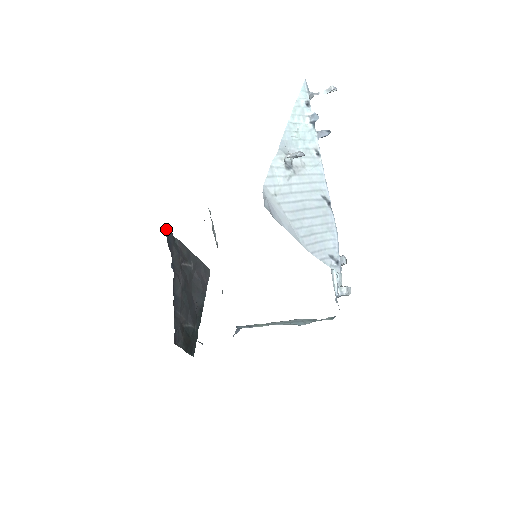
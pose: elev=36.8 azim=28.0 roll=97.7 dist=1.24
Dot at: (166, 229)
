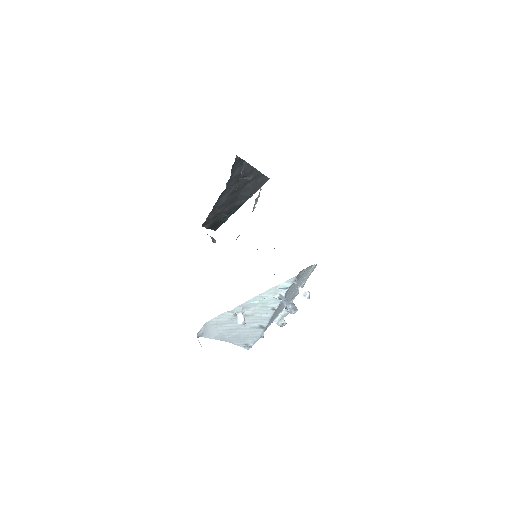
Dot at: (237, 158)
